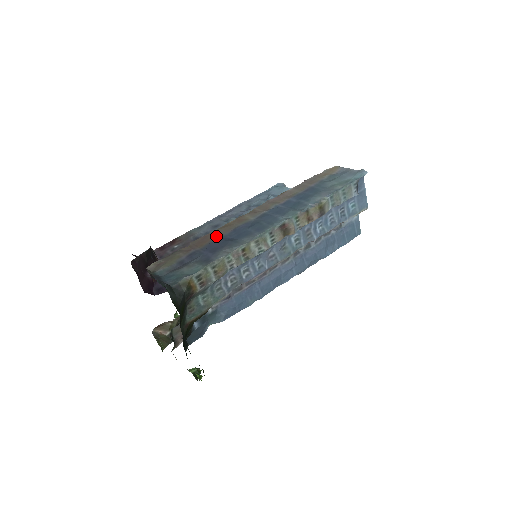
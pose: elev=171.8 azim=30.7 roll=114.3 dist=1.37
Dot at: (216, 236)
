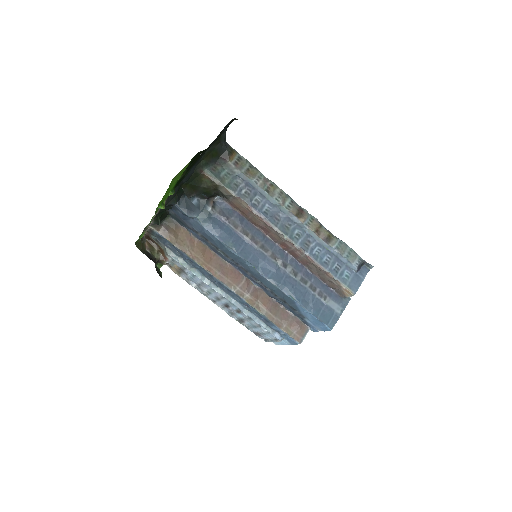
Dot at: occluded
